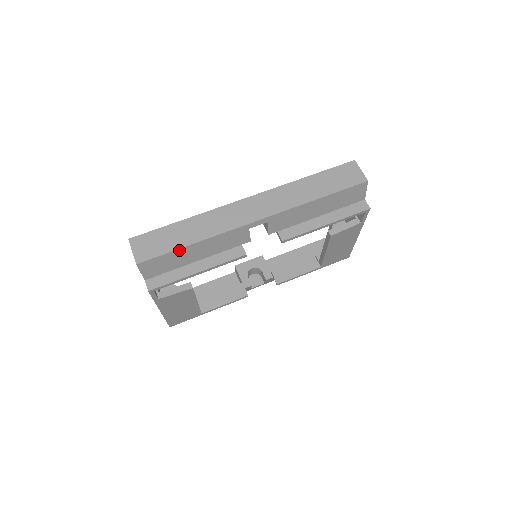
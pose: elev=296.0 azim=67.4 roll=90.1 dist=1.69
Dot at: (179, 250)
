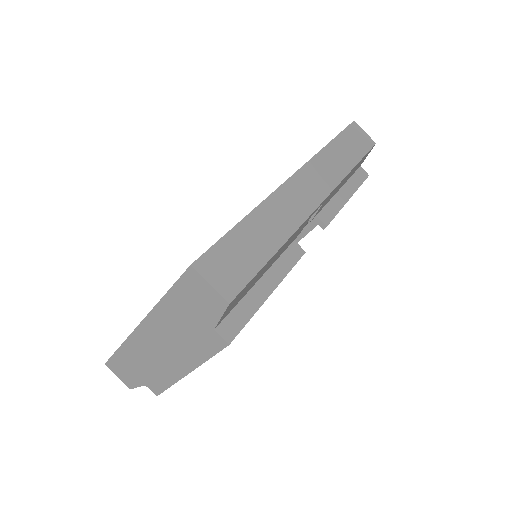
Dot at: (265, 264)
